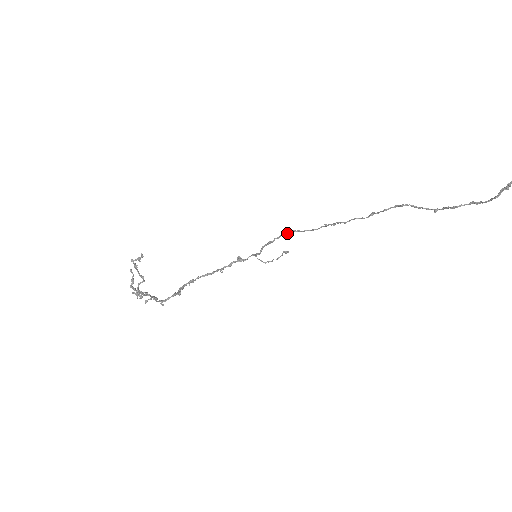
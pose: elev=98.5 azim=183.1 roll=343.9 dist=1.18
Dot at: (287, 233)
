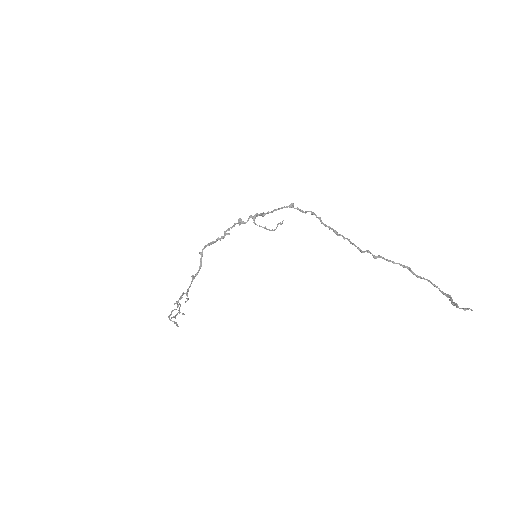
Dot at: occluded
